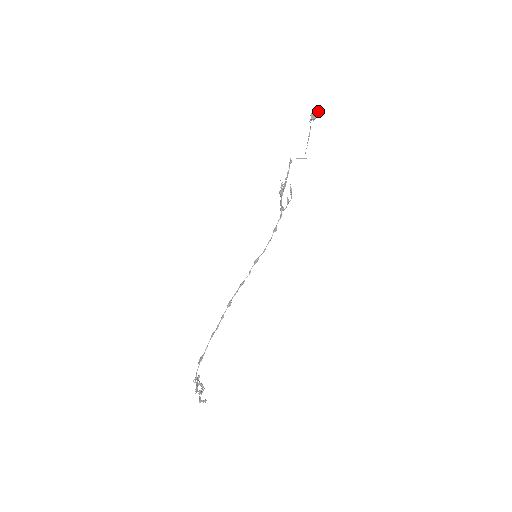
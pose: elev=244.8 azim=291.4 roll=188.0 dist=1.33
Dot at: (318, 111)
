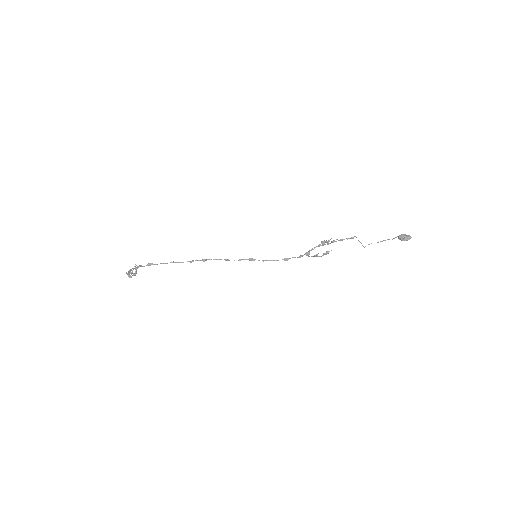
Dot at: (409, 239)
